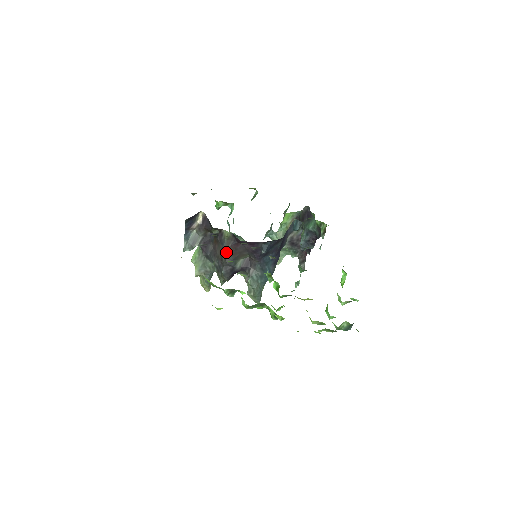
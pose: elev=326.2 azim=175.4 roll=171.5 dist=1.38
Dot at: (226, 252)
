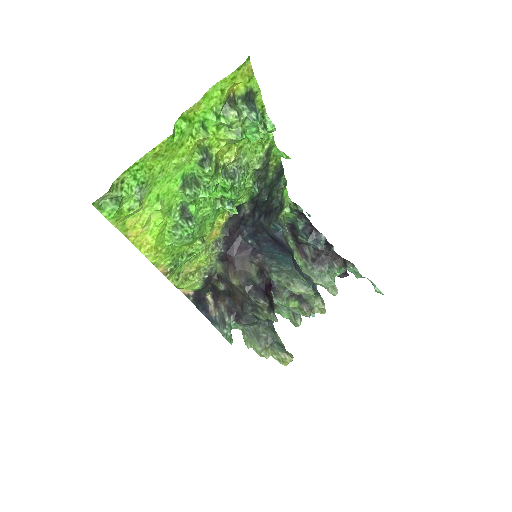
Dot at: (233, 279)
